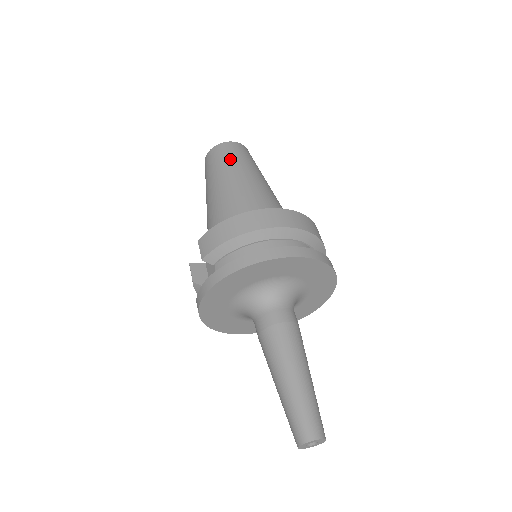
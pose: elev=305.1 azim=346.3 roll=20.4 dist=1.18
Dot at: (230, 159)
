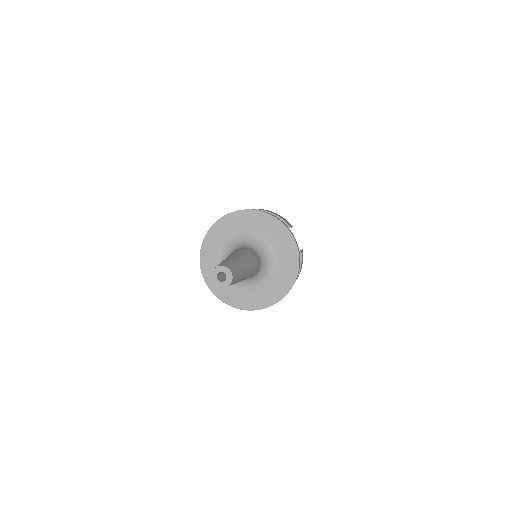
Dot at: occluded
